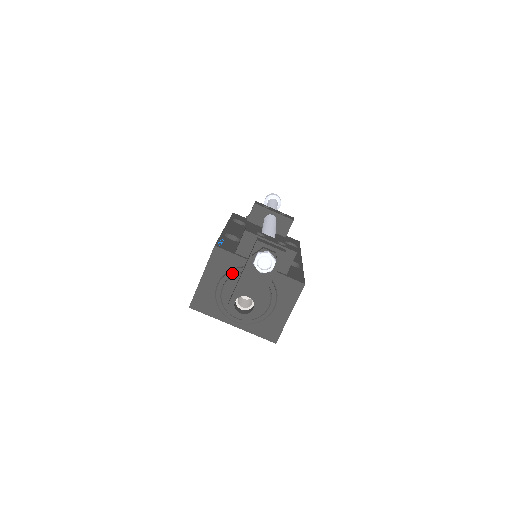
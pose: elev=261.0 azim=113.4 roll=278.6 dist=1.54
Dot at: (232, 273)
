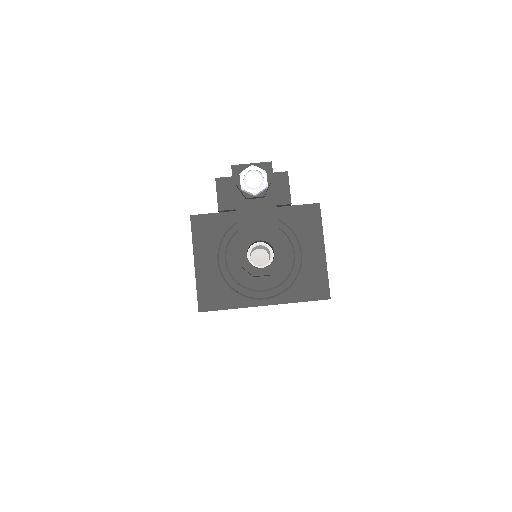
Dot at: (228, 237)
